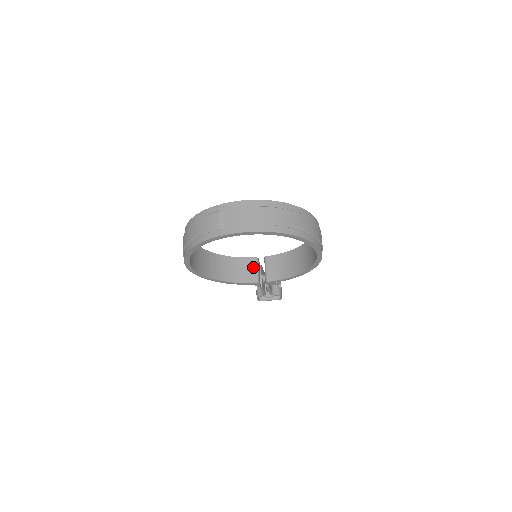
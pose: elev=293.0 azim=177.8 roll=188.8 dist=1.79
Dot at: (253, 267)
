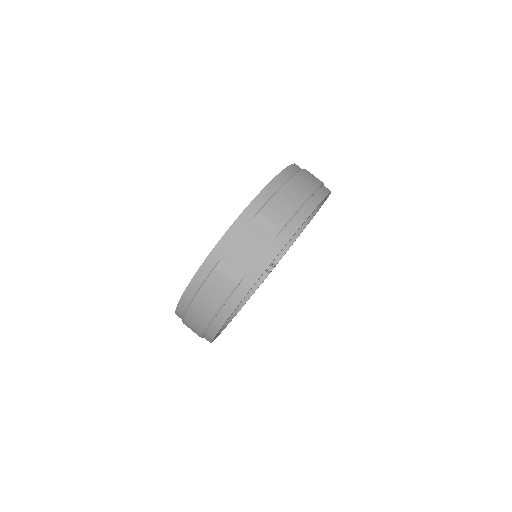
Dot at: occluded
